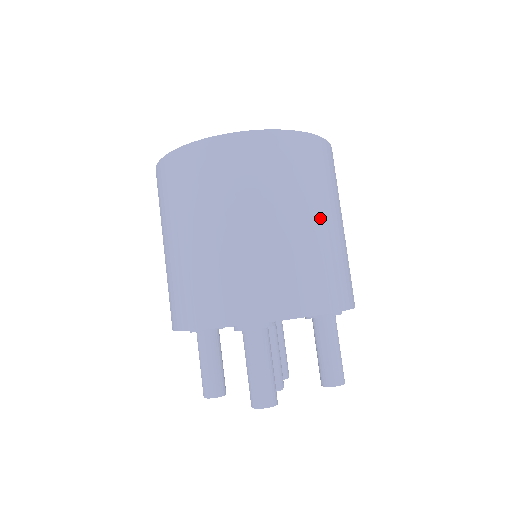
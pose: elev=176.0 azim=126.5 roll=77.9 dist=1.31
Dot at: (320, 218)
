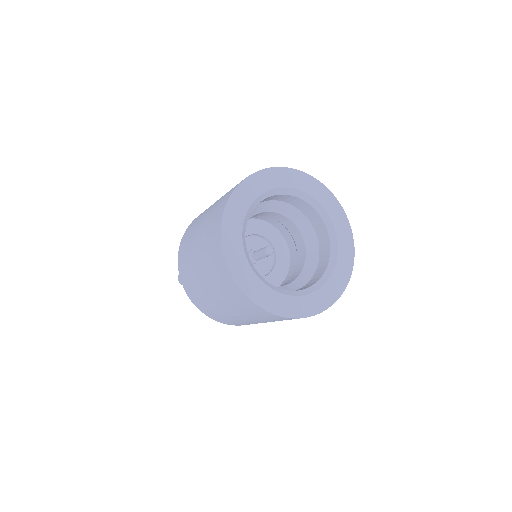
Dot at: occluded
